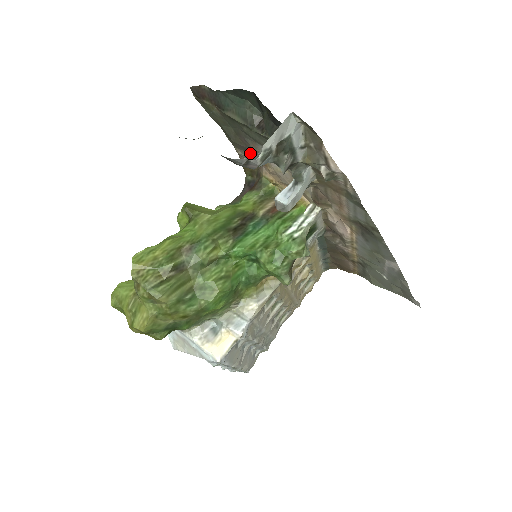
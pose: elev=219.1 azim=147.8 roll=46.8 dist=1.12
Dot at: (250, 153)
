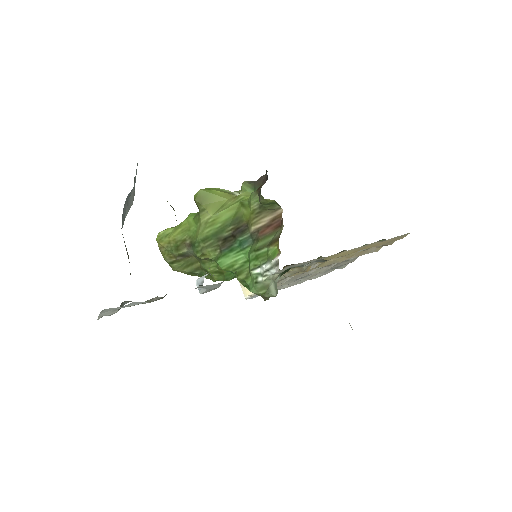
Dot at: occluded
